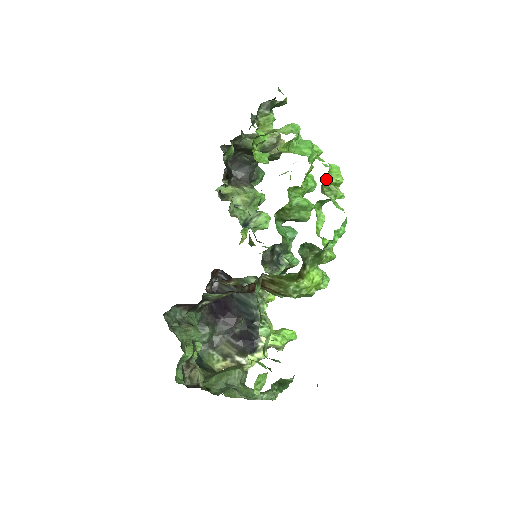
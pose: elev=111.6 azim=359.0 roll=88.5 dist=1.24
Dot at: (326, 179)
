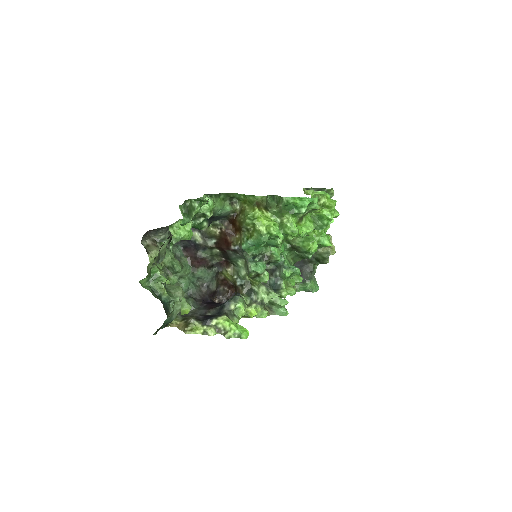
Dot at: (322, 201)
